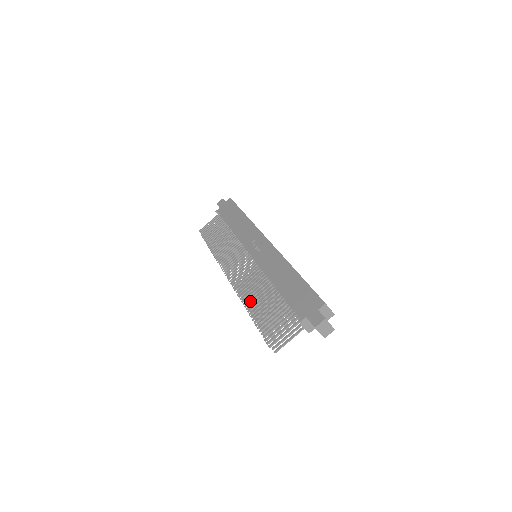
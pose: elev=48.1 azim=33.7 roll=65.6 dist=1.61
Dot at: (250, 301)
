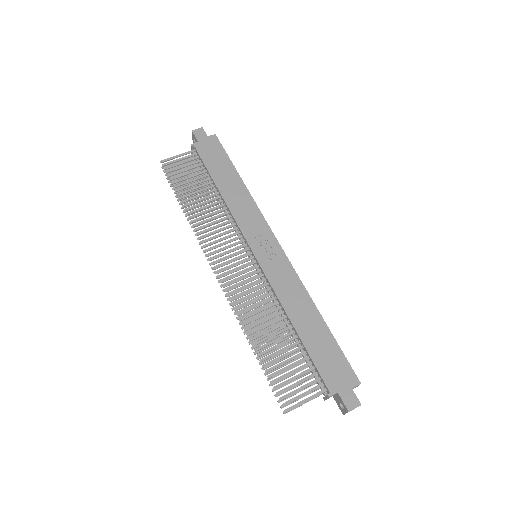
Dot at: (256, 330)
